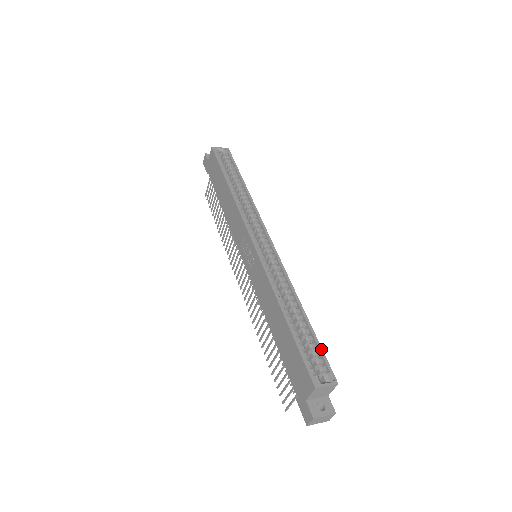
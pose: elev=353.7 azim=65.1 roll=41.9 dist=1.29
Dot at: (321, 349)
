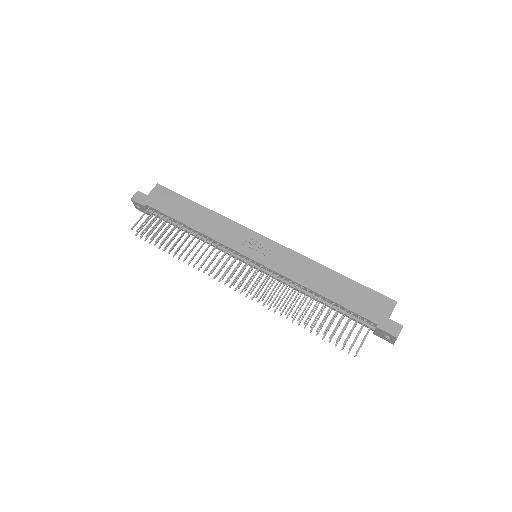
Dot at: occluded
